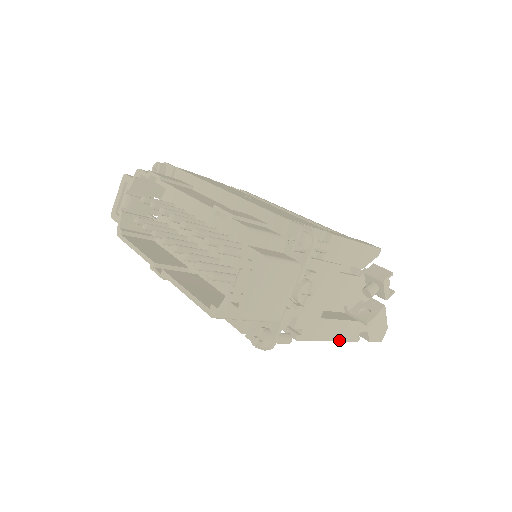
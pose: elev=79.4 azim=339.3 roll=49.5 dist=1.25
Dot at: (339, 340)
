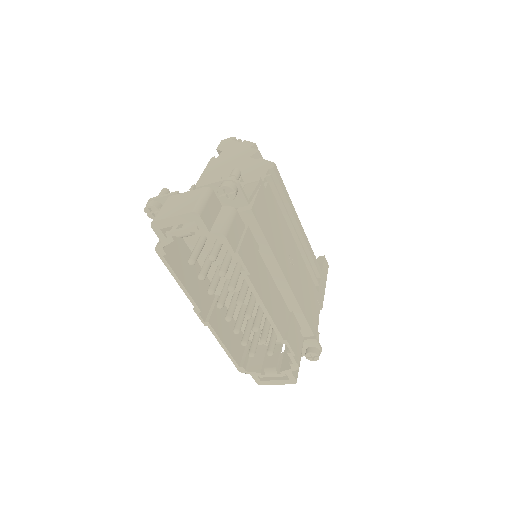
Dot at: occluded
